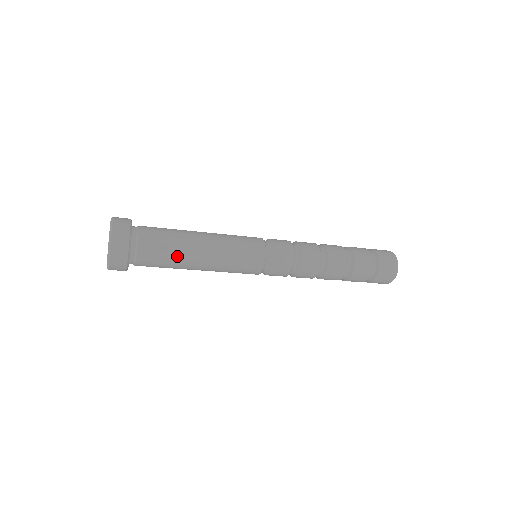
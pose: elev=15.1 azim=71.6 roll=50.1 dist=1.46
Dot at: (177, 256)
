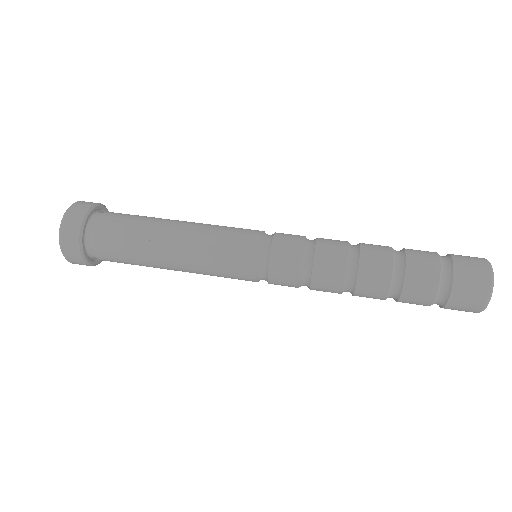
Dot at: occluded
